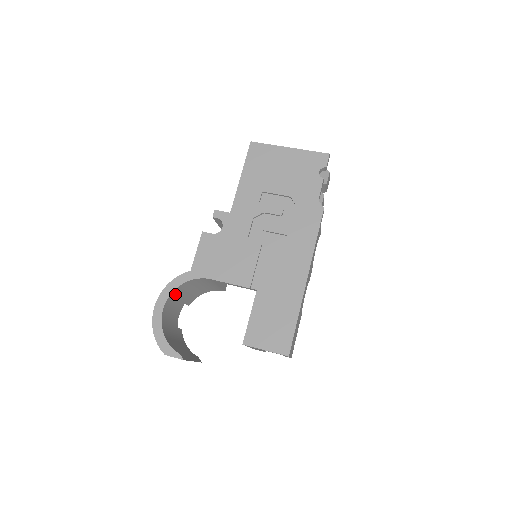
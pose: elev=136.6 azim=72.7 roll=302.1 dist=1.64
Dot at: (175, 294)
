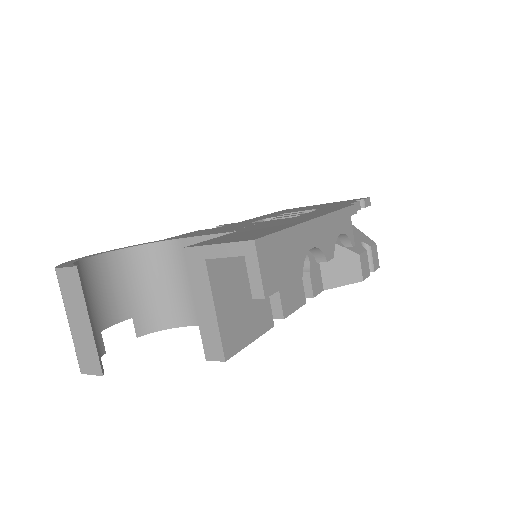
Dot at: (125, 263)
